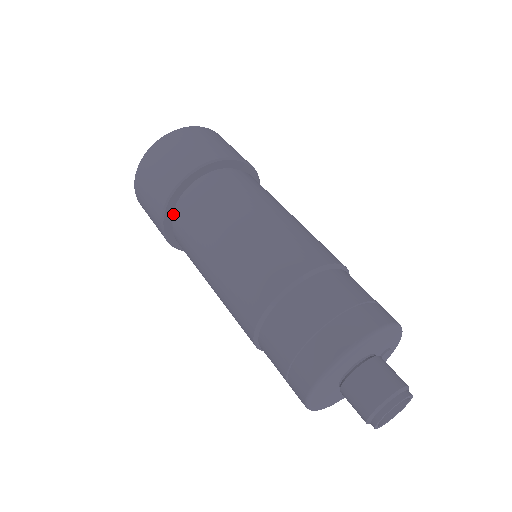
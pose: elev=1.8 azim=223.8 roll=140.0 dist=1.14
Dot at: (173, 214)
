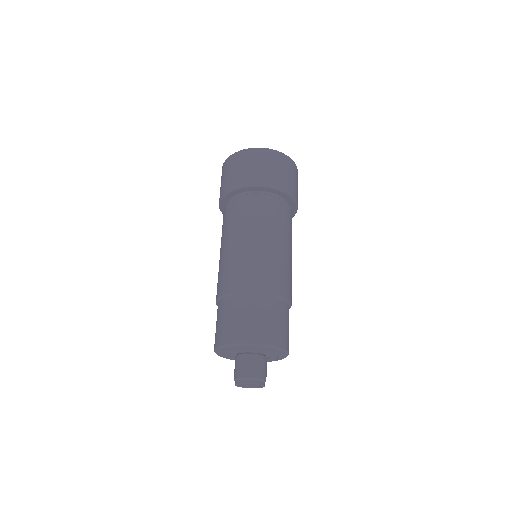
Dot at: occluded
